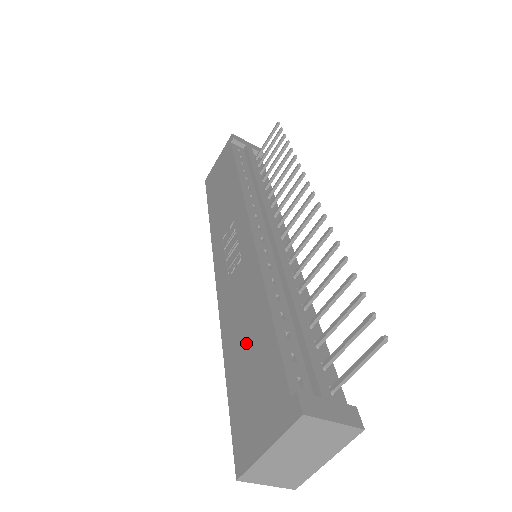
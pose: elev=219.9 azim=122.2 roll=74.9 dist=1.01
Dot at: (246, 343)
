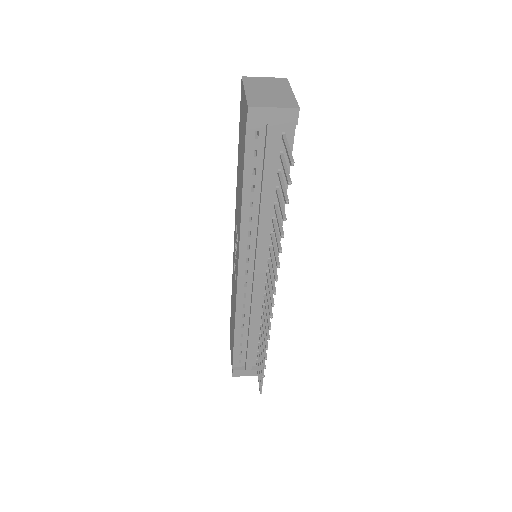
Dot at: (232, 317)
